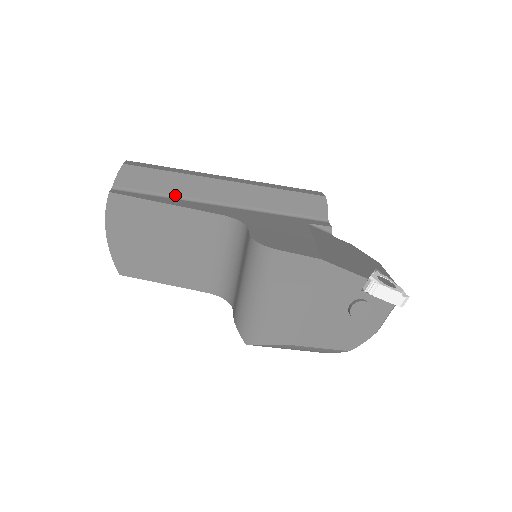
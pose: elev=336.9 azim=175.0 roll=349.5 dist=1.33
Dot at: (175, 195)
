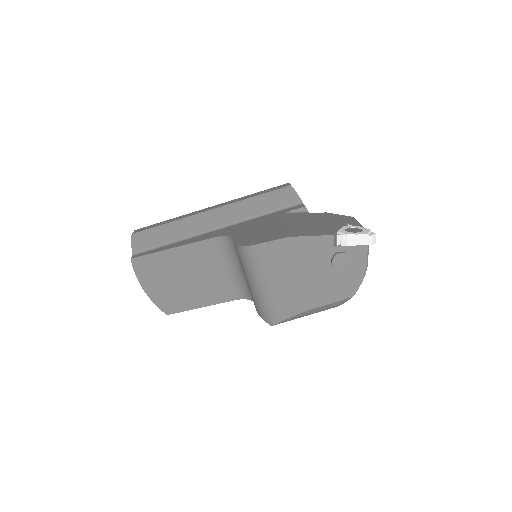
Dot at: (178, 239)
